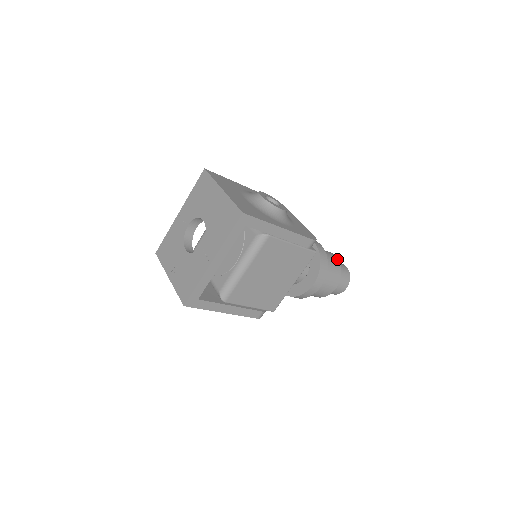
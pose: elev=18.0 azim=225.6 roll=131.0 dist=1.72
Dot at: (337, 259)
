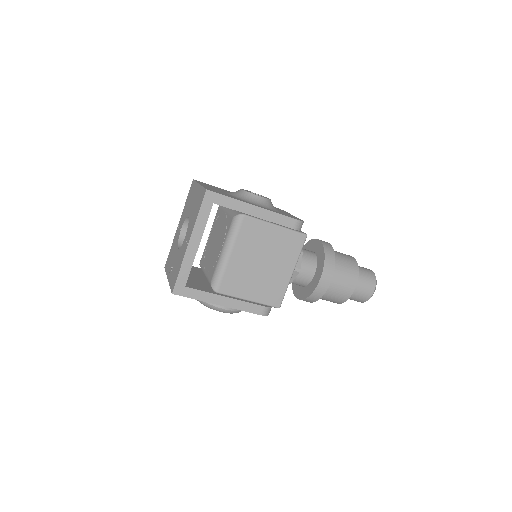
Dot at: (353, 258)
